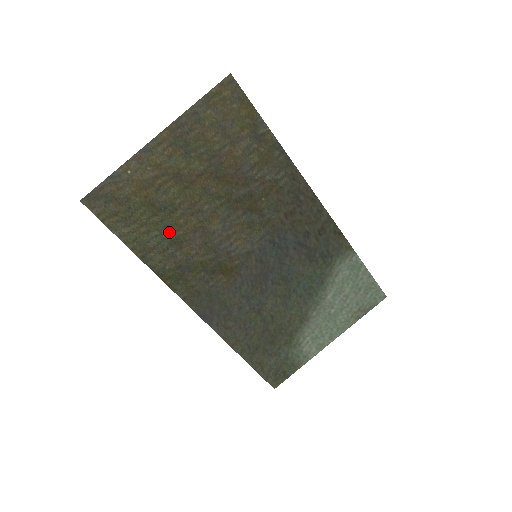
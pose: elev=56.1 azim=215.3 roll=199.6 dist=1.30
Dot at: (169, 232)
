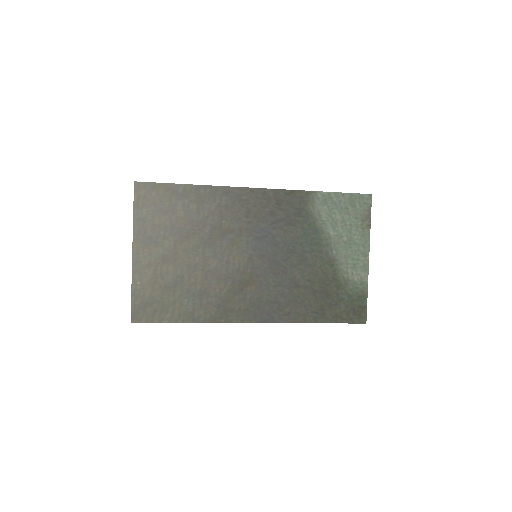
Dot at: (192, 293)
